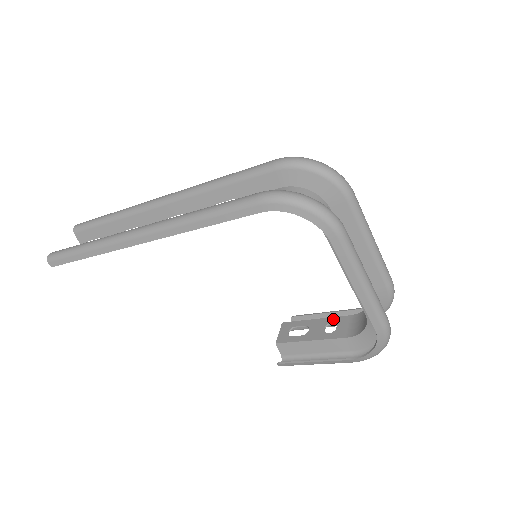
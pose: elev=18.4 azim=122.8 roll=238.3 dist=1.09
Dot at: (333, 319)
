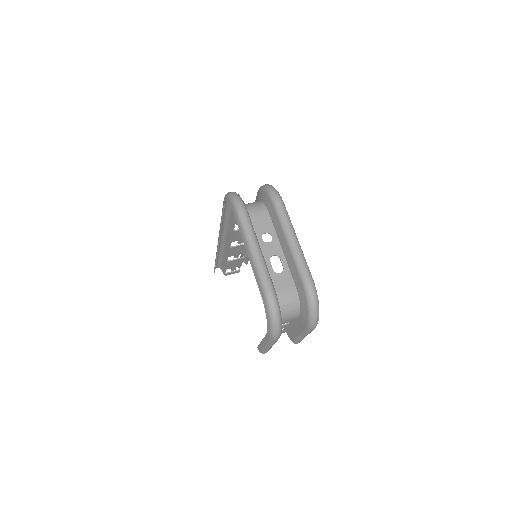
Dot at: occluded
